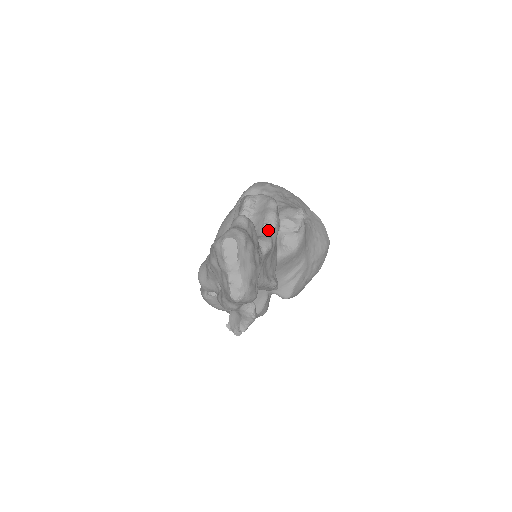
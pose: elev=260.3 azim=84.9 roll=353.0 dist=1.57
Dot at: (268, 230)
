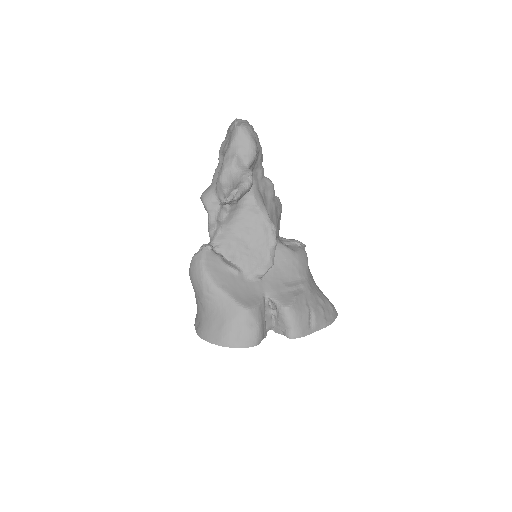
Dot at: occluded
